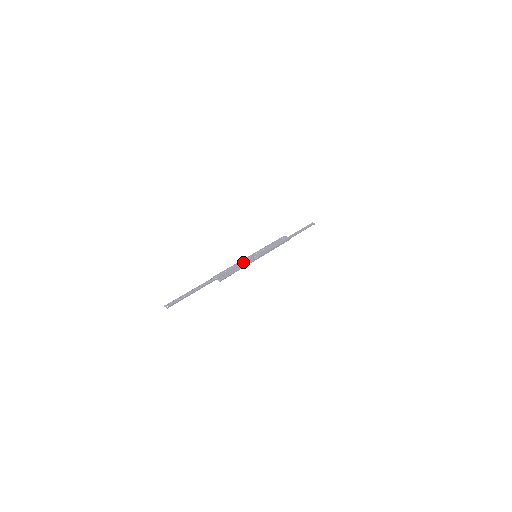
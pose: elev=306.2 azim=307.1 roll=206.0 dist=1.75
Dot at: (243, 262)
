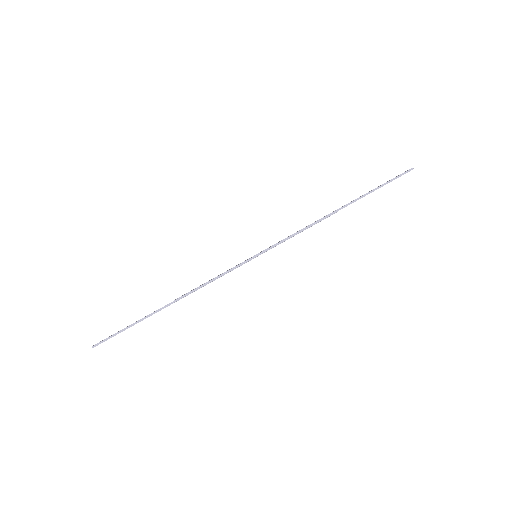
Dot at: (227, 270)
